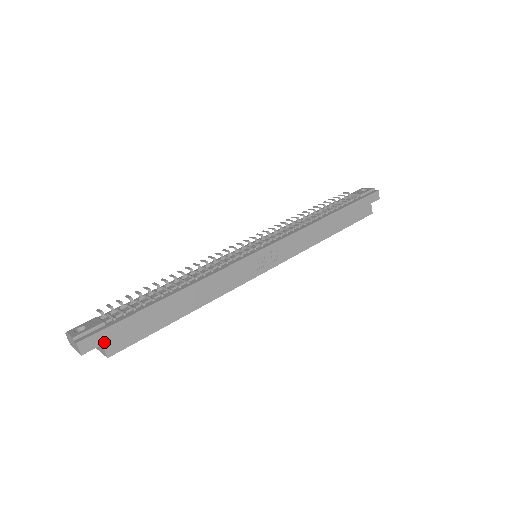
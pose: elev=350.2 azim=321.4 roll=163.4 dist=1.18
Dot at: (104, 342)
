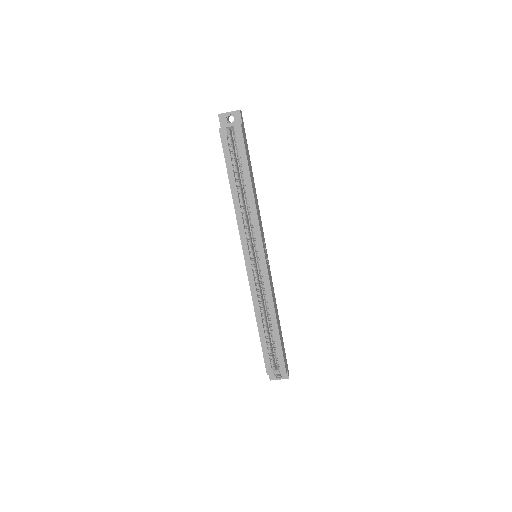
Dot at: (243, 125)
